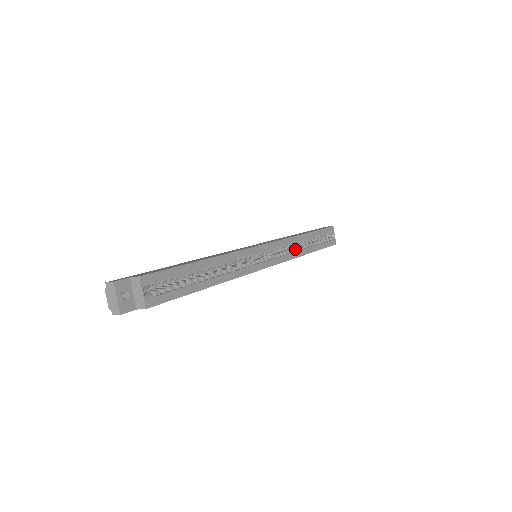
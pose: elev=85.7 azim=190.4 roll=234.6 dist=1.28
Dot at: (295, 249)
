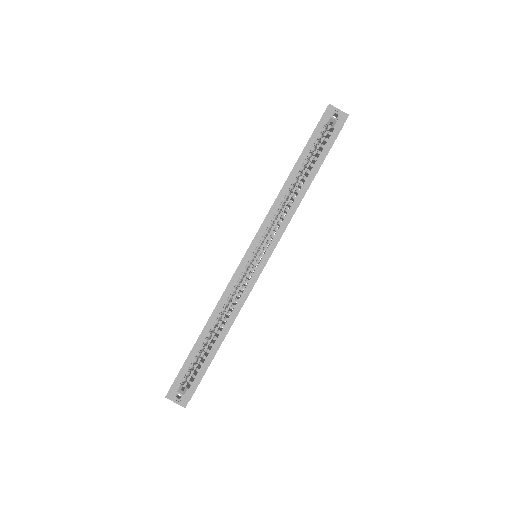
Dot at: (288, 205)
